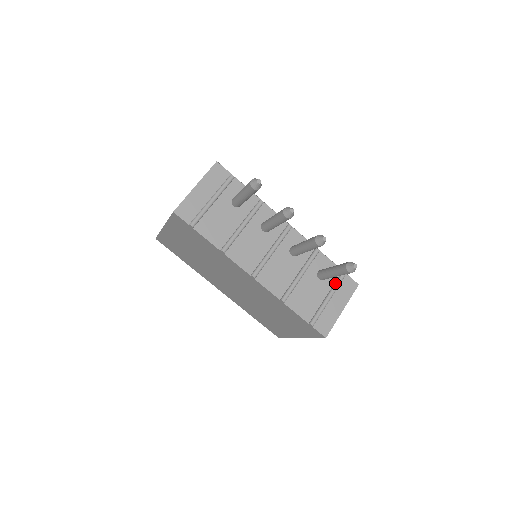
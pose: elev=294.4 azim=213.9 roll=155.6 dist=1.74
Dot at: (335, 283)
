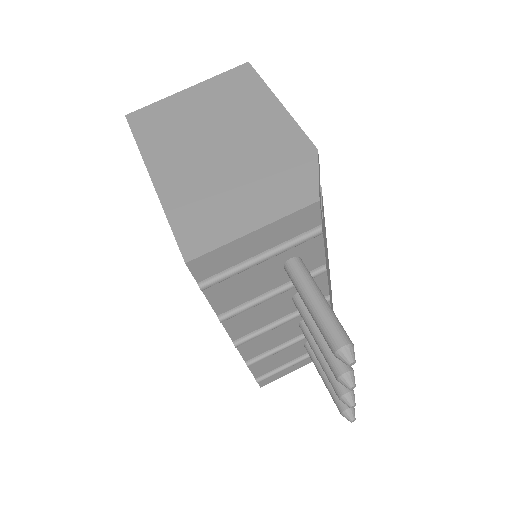
Dot at: occluded
